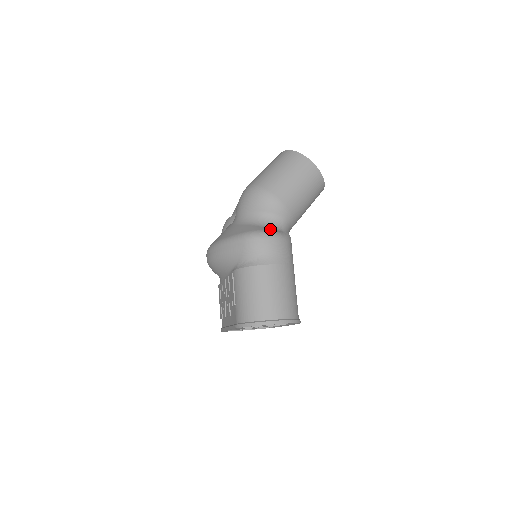
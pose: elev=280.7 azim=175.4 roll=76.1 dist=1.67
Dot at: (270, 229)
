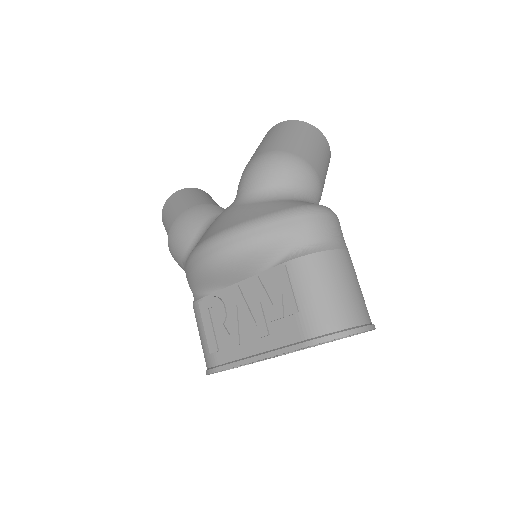
Dot at: occluded
